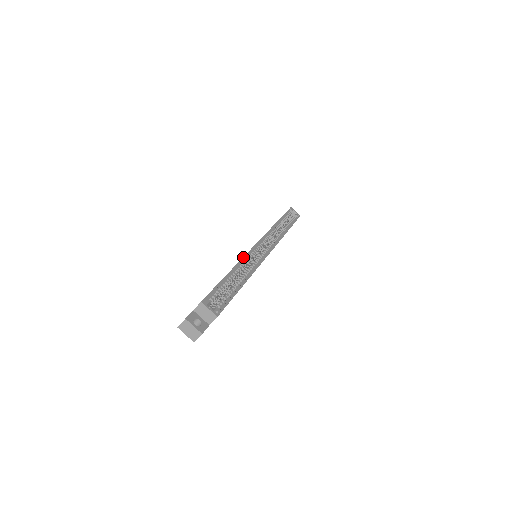
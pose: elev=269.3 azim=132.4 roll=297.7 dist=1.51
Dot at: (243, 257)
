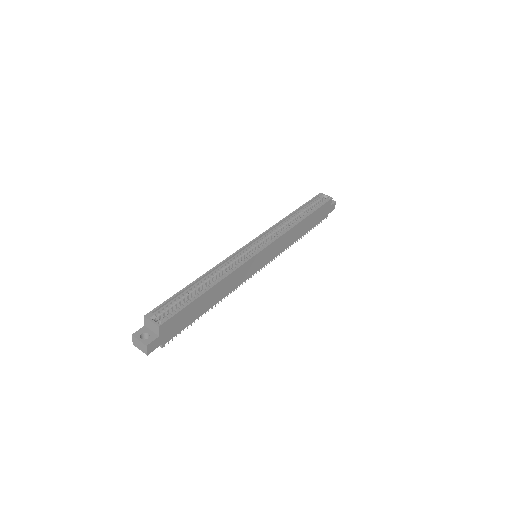
Dot at: (221, 262)
